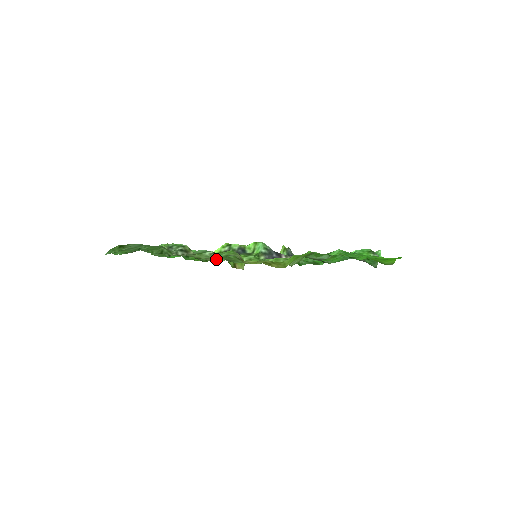
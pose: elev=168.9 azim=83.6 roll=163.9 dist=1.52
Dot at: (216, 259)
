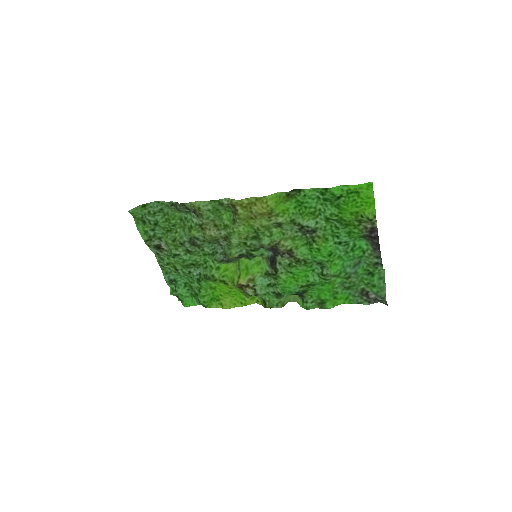
Dot at: (223, 282)
